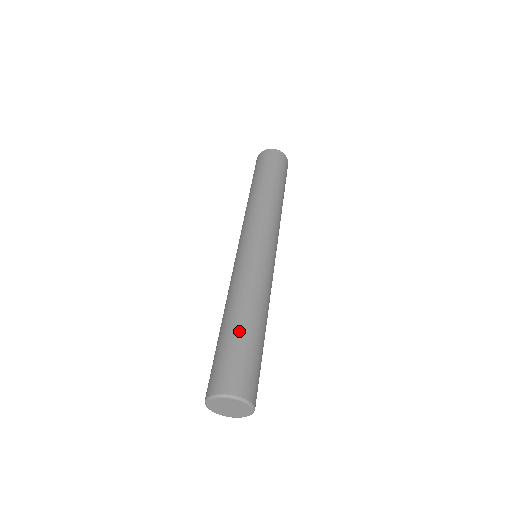
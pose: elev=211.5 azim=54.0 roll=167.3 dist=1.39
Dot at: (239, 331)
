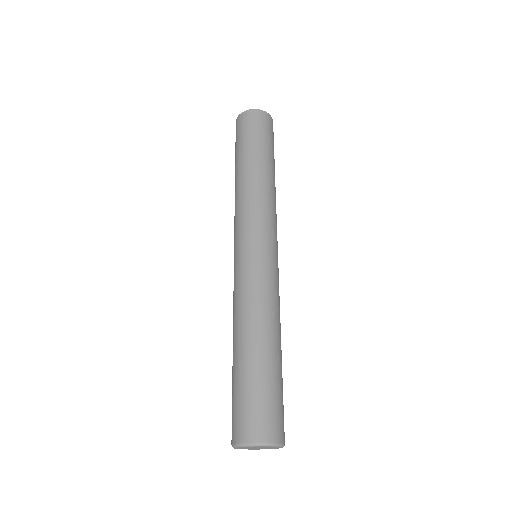
Dot at: (238, 367)
